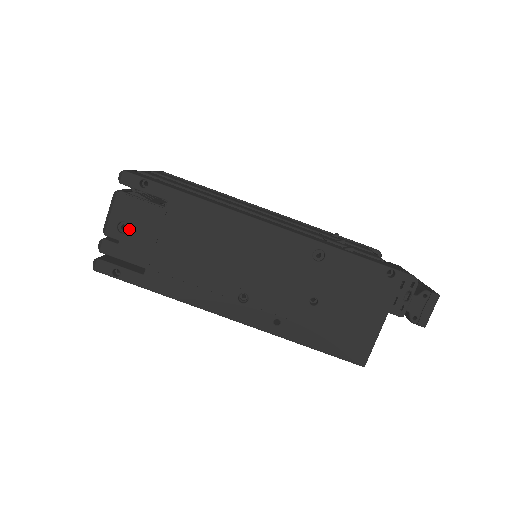
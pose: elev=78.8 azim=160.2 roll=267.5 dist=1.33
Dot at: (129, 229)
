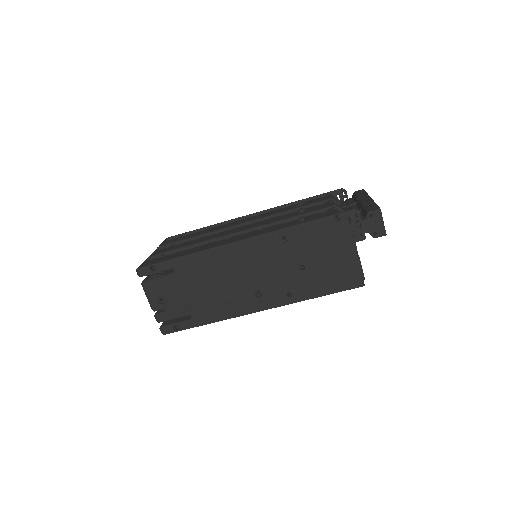
Dot at: (164, 299)
